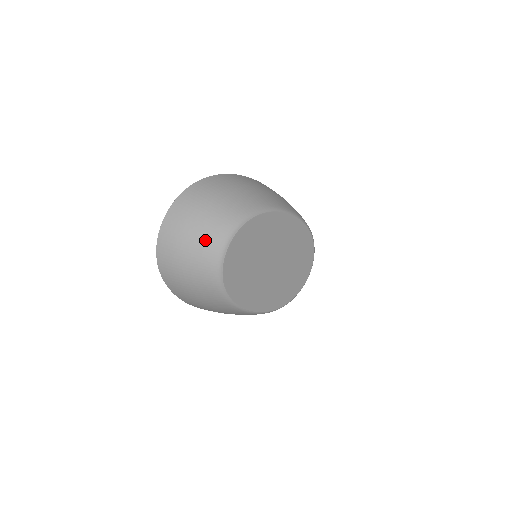
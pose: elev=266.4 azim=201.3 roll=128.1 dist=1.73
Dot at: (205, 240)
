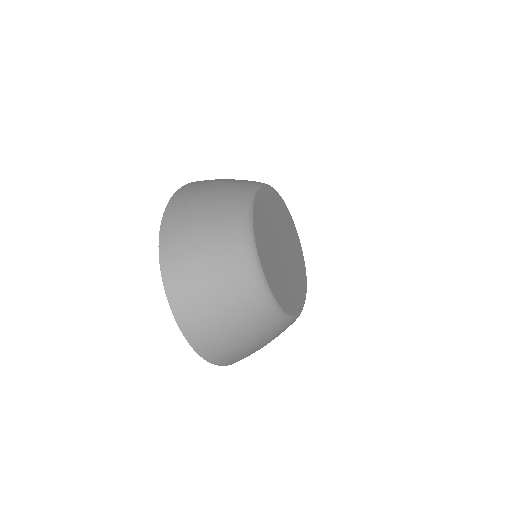
Dot at: (236, 285)
